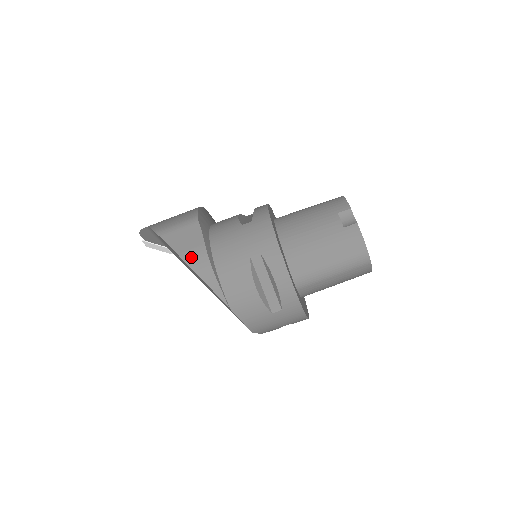
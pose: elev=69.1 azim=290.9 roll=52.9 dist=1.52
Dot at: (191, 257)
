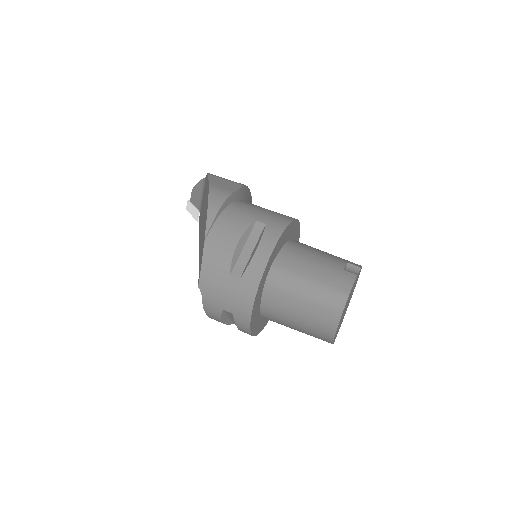
Dot at: (216, 190)
